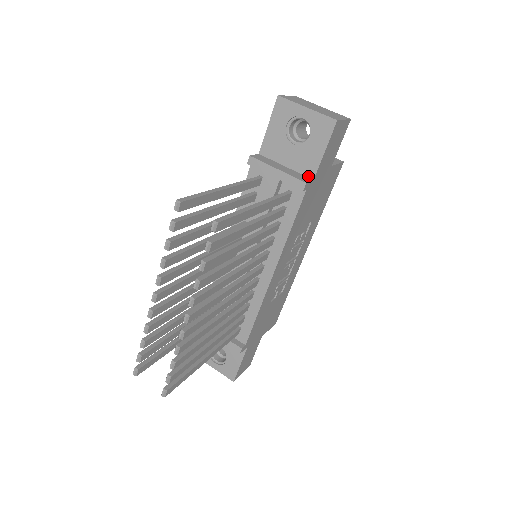
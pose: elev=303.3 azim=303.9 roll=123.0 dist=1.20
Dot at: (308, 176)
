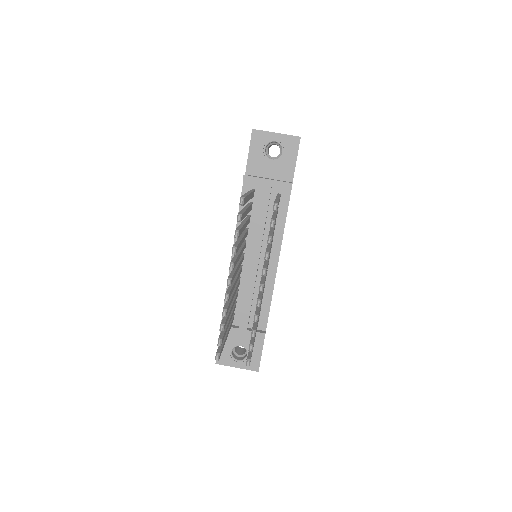
Dot at: (288, 181)
